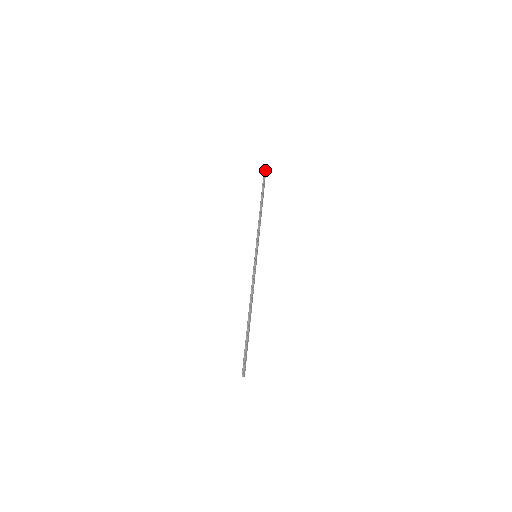
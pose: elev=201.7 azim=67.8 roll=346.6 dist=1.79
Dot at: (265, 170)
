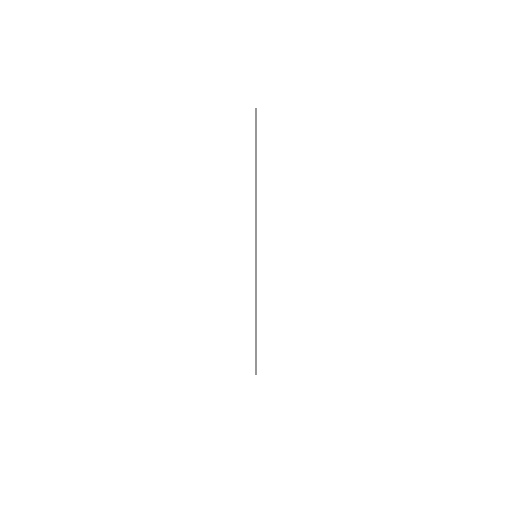
Dot at: occluded
